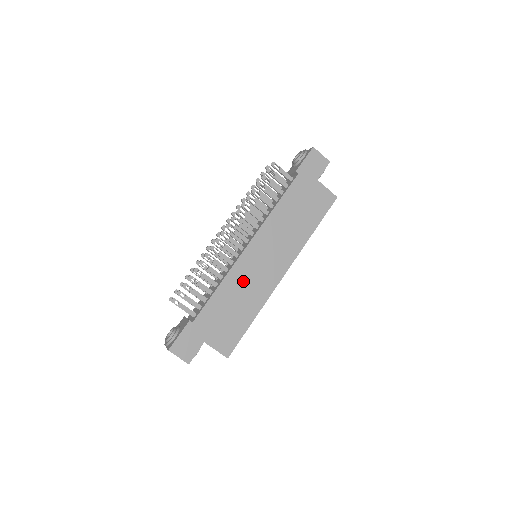
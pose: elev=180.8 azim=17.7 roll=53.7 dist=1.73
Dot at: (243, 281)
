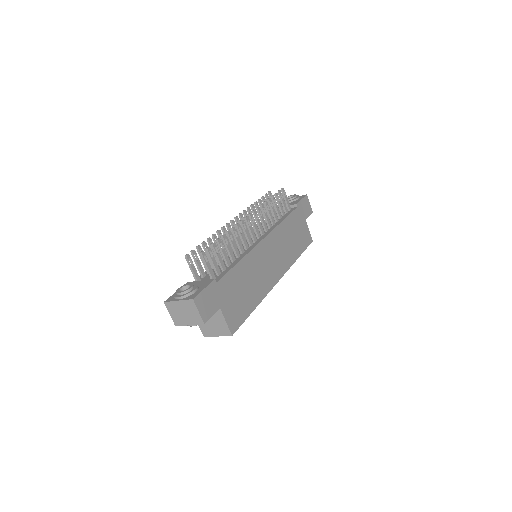
Dot at: (255, 268)
